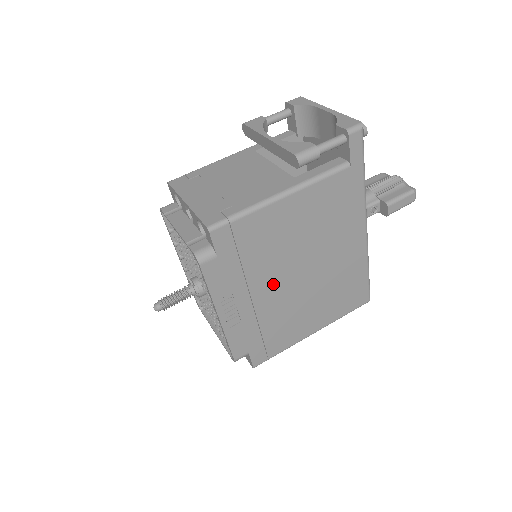
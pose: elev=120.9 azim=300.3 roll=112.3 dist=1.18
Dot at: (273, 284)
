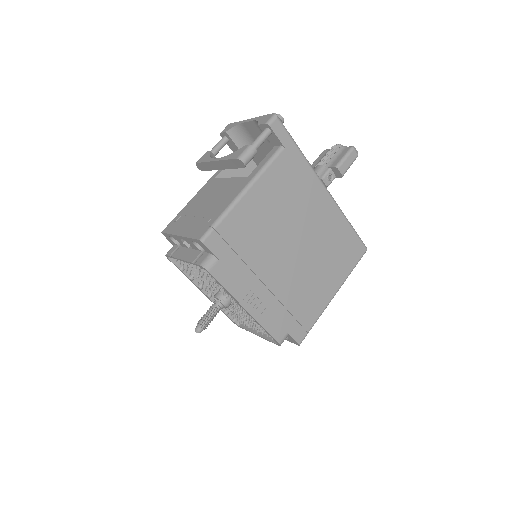
Dot at: (276, 265)
